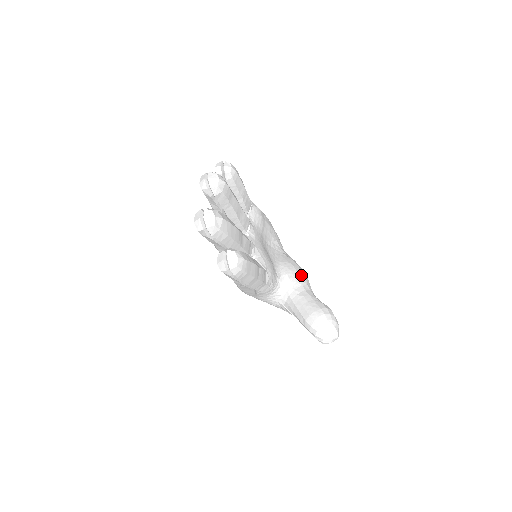
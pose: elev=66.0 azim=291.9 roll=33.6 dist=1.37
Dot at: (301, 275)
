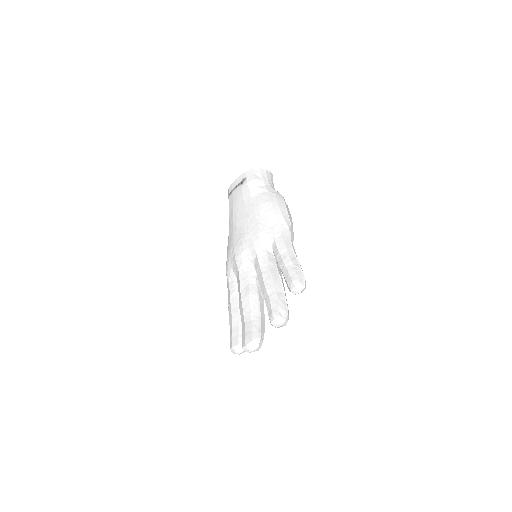
Dot at: occluded
